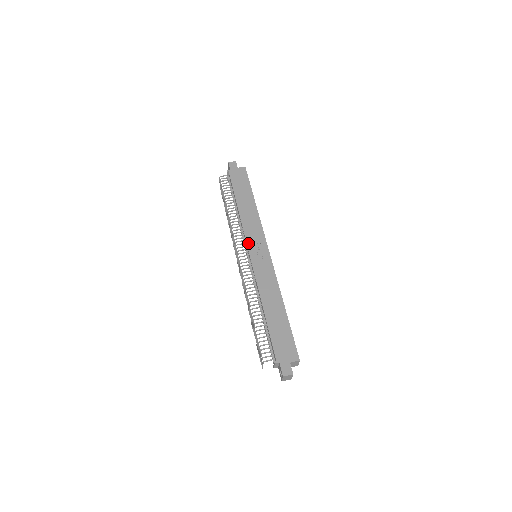
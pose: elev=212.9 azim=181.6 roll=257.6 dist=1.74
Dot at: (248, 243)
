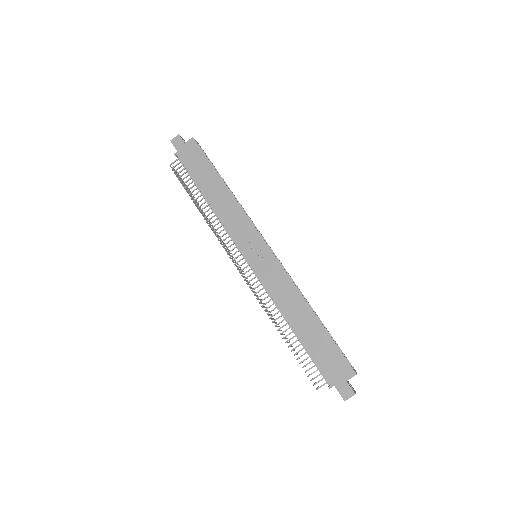
Dot at: (240, 246)
